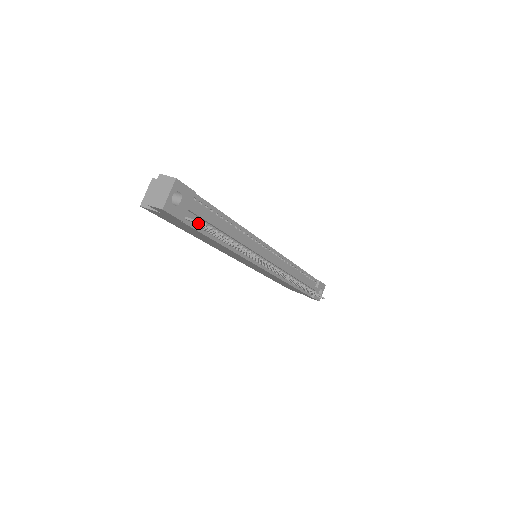
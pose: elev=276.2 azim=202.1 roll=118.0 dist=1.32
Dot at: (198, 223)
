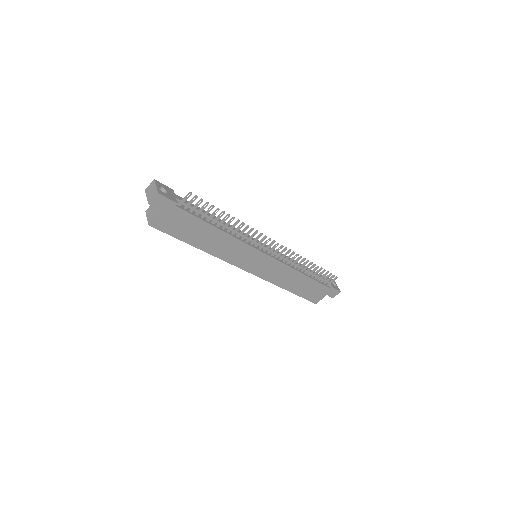
Dot at: (186, 198)
